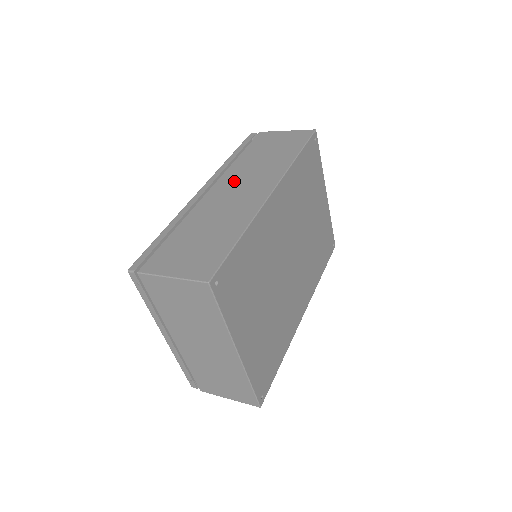
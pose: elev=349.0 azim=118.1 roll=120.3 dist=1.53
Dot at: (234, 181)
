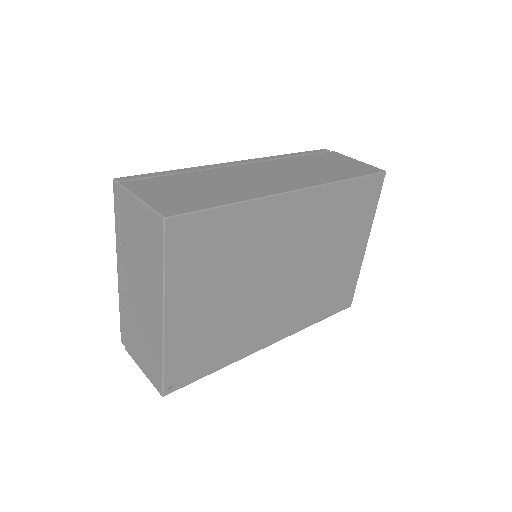
Dot at: (272, 168)
